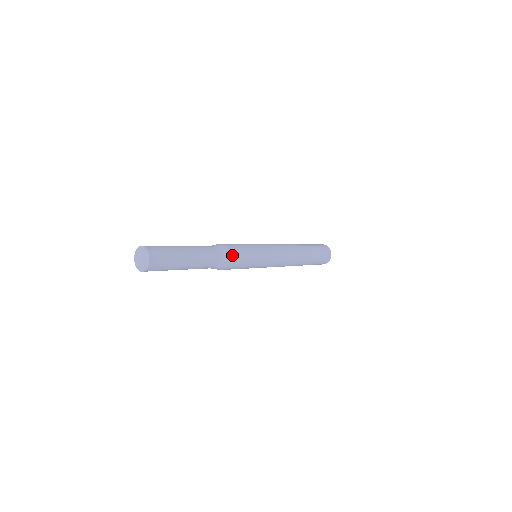
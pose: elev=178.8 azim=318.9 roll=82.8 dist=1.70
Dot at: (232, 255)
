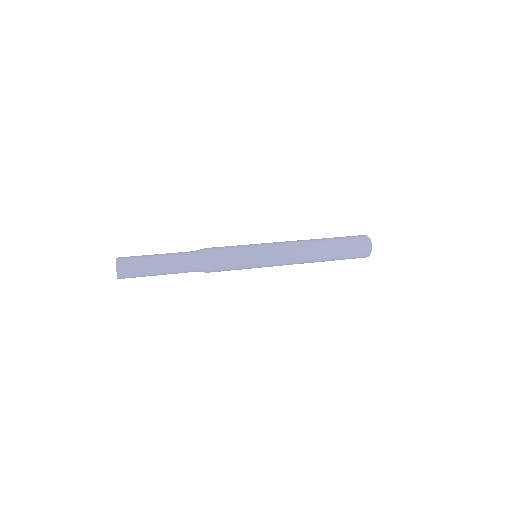
Dot at: (212, 261)
